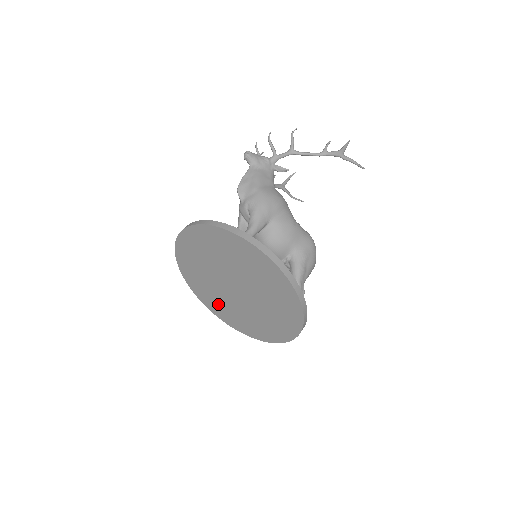
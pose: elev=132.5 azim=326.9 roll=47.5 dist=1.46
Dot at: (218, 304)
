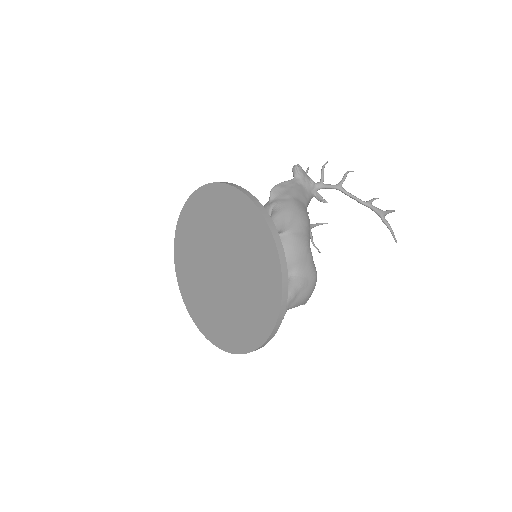
Dot at: (192, 285)
